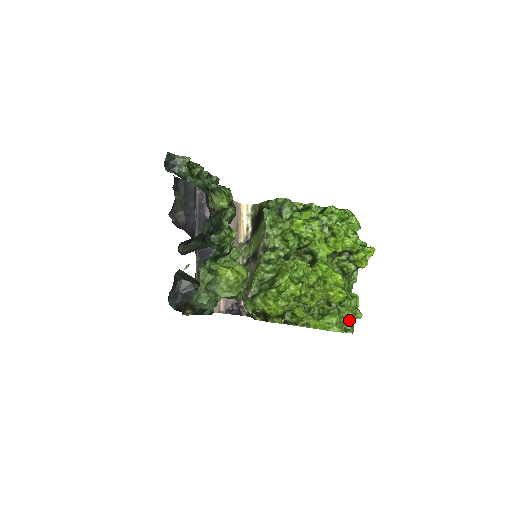
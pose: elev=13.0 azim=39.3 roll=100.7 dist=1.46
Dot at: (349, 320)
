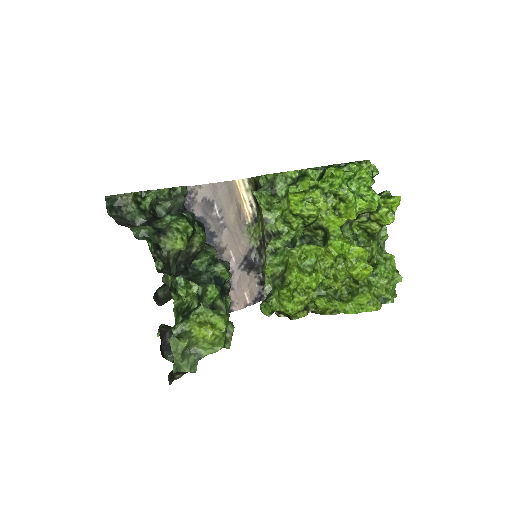
Dot at: (387, 288)
